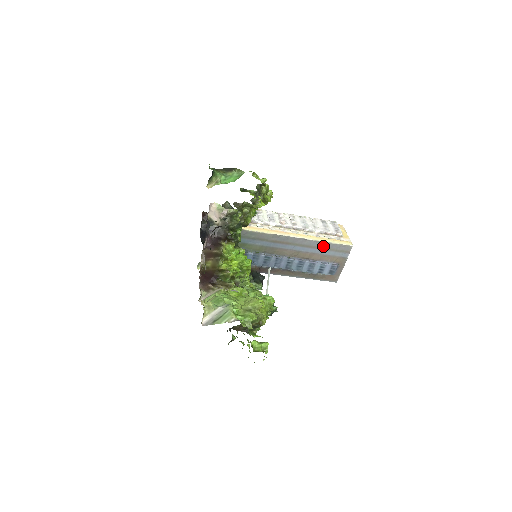
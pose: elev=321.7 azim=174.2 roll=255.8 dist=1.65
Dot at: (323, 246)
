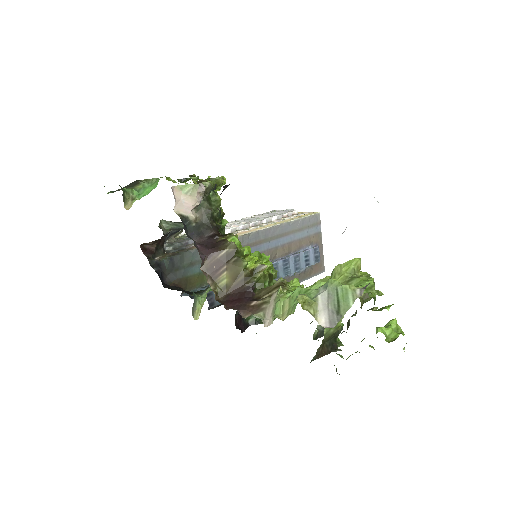
Dot at: (295, 227)
